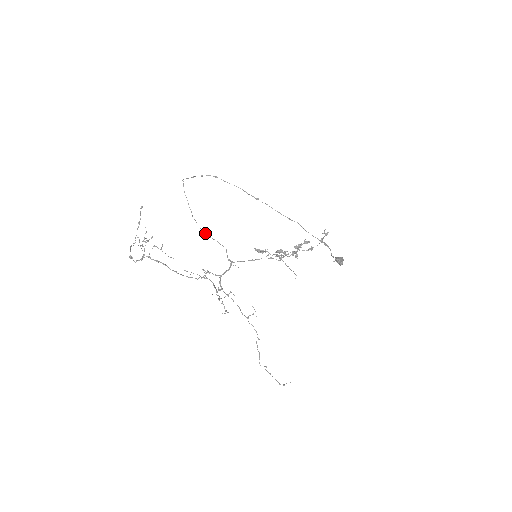
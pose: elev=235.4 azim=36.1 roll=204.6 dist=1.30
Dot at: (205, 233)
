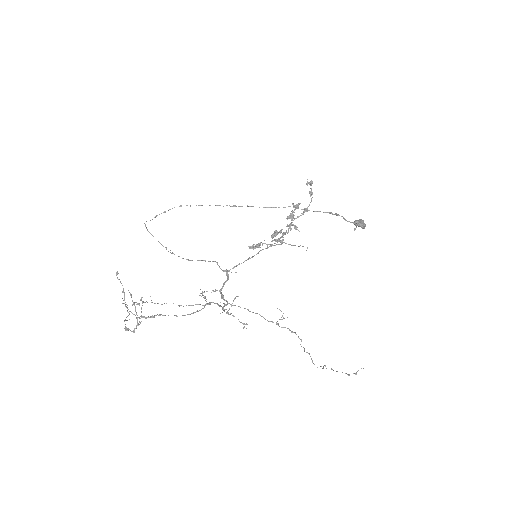
Dot at: (189, 260)
